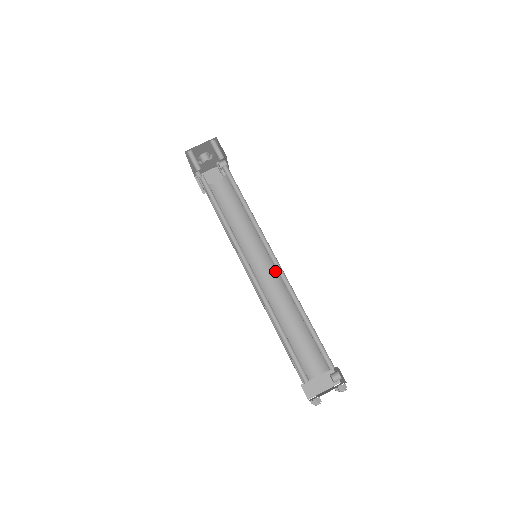
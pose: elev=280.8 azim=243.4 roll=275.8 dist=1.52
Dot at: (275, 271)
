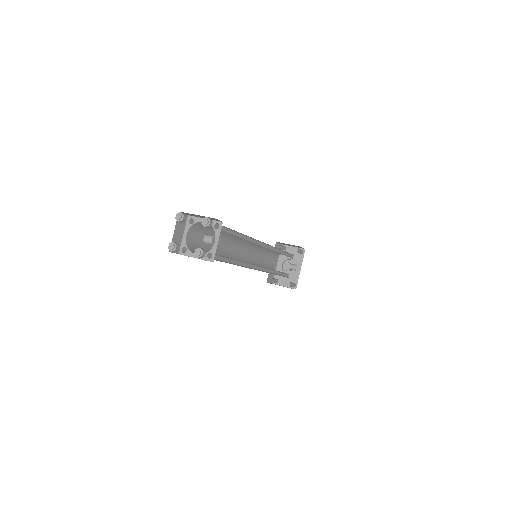
Dot at: occluded
